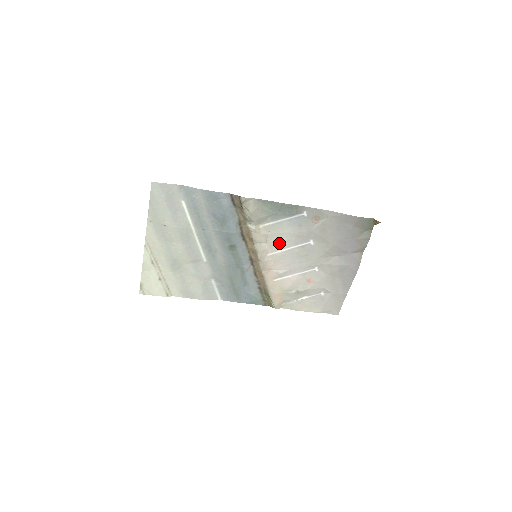
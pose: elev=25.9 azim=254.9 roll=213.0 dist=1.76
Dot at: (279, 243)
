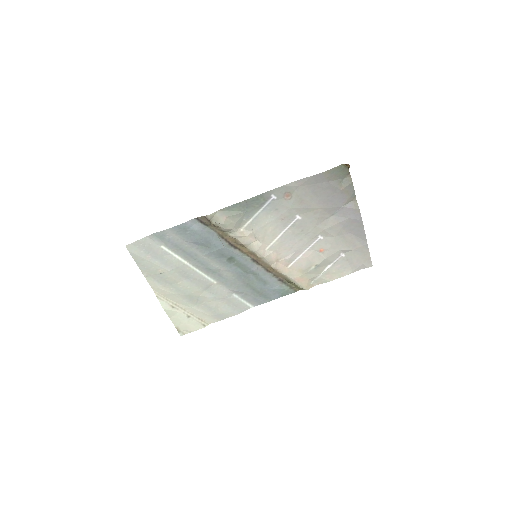
Dot at: (269, 234)
